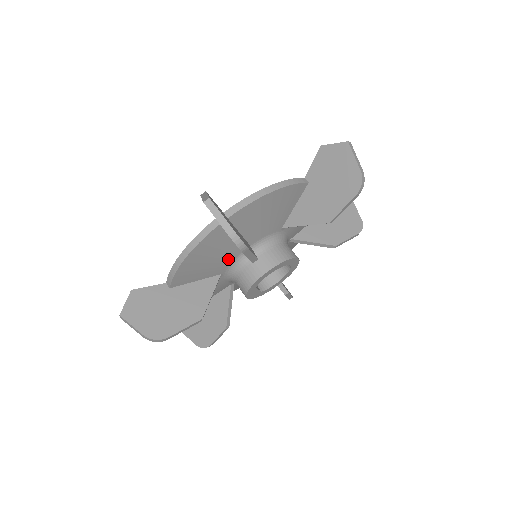
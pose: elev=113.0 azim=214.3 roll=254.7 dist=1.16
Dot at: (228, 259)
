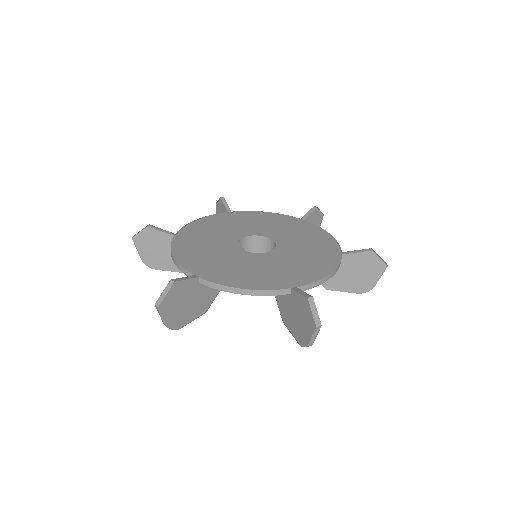
Dot at: occluded
